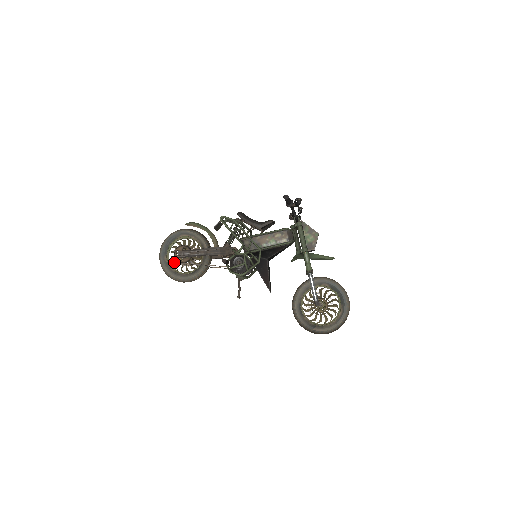
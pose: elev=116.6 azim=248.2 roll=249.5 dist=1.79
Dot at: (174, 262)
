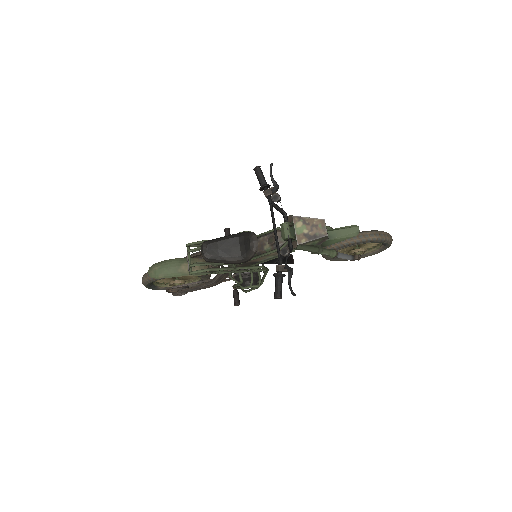
Dot at: occluded
